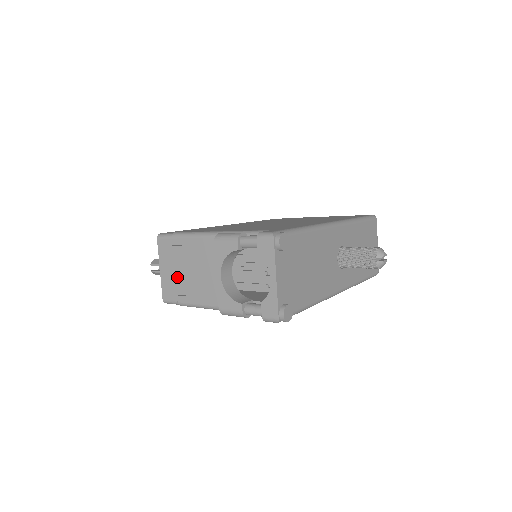
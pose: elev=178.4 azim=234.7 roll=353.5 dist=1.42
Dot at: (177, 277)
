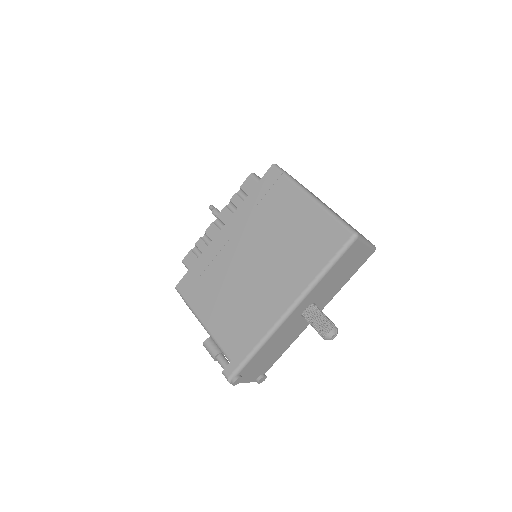
Dot at: occluded
